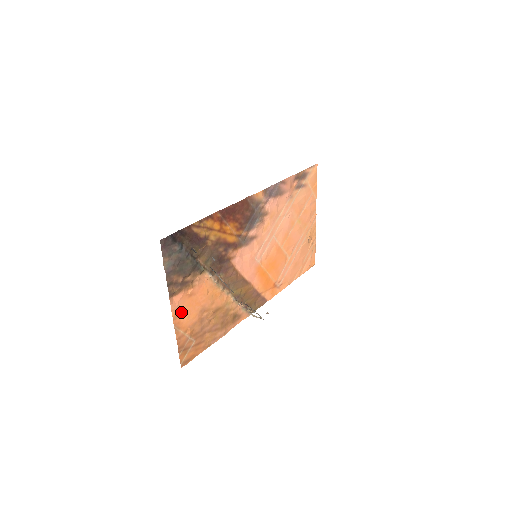
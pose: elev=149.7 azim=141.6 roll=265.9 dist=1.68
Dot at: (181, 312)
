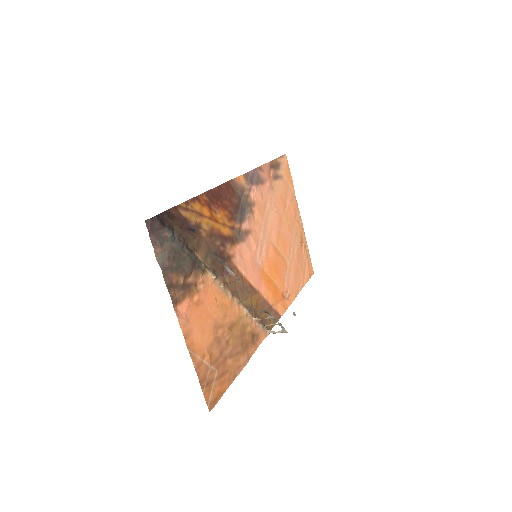
Dot at: (191, 328)
